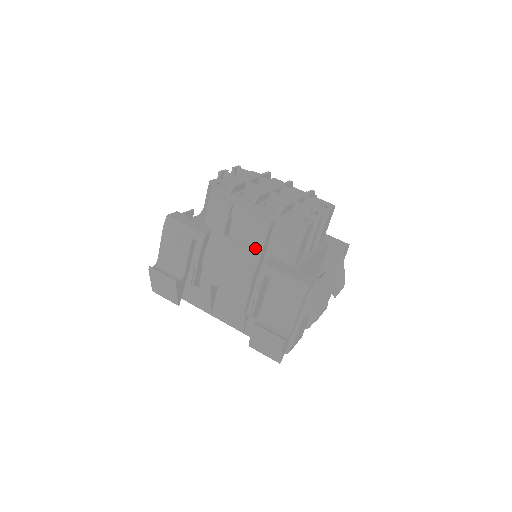
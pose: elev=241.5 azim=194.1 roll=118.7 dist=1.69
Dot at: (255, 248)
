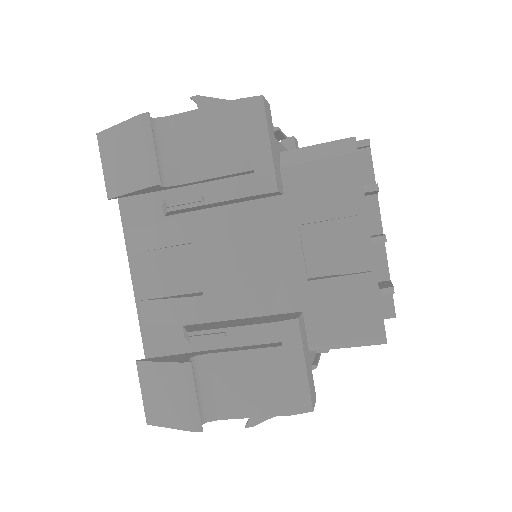
Dot at: (313, 292)
